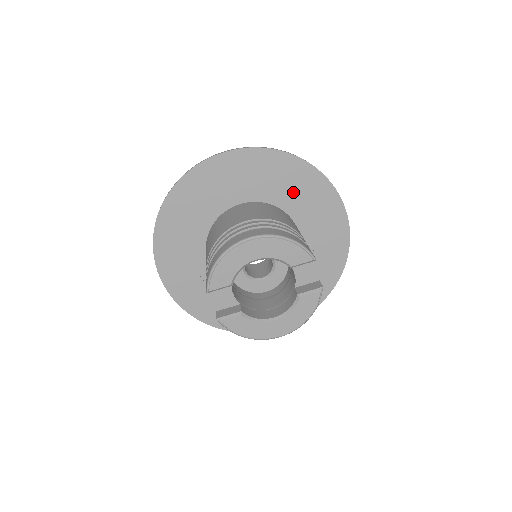
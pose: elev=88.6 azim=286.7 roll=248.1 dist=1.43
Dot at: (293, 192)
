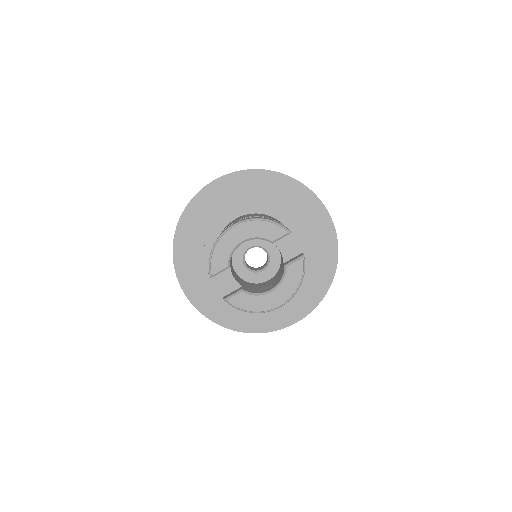
Dot at: (276, 200)
